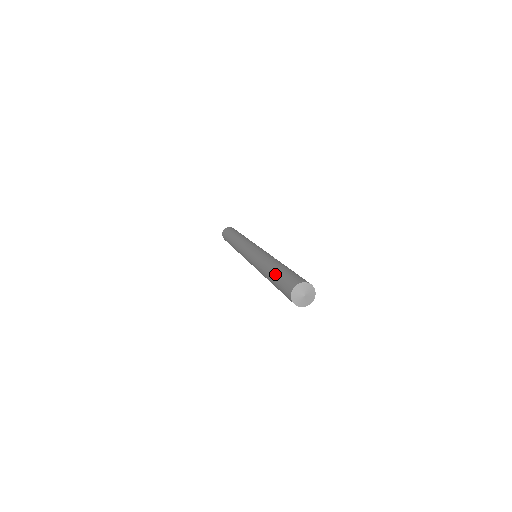
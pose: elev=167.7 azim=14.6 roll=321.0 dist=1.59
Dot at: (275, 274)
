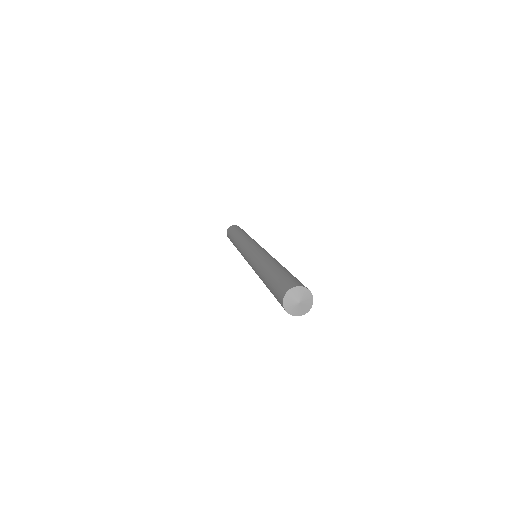
Dot at: occluded
